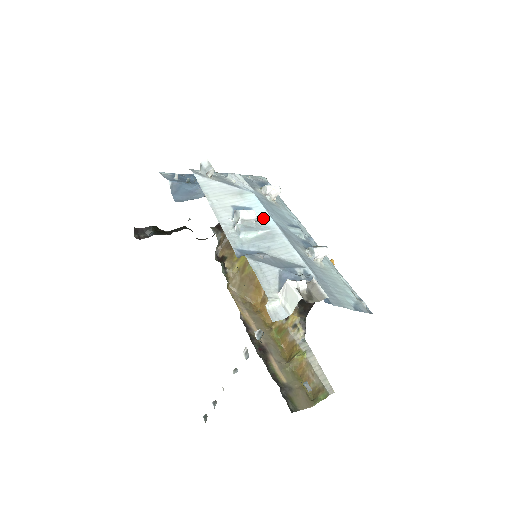
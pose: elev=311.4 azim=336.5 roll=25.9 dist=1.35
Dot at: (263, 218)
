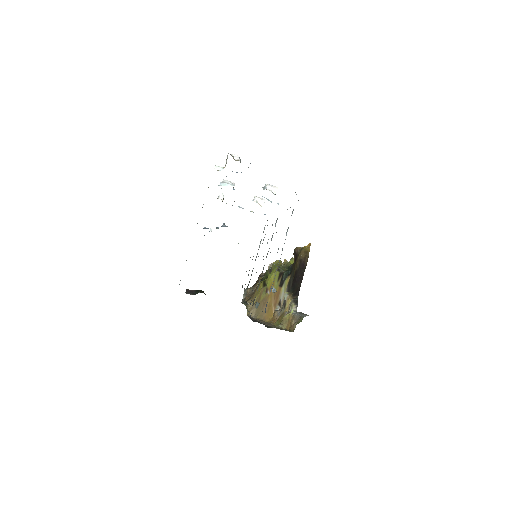
Dot at: occluded
